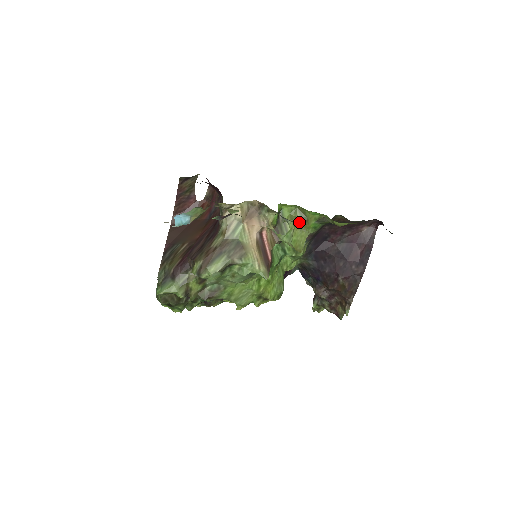
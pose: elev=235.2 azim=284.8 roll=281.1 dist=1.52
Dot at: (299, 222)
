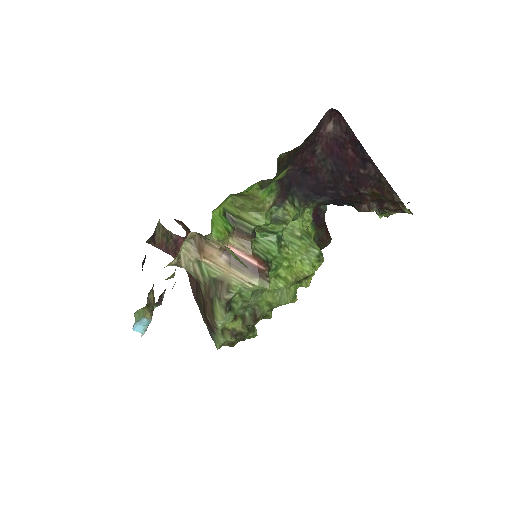
Dot at: (249, 205)
